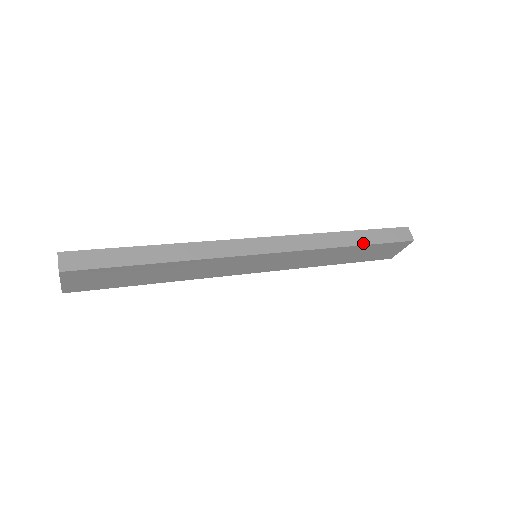
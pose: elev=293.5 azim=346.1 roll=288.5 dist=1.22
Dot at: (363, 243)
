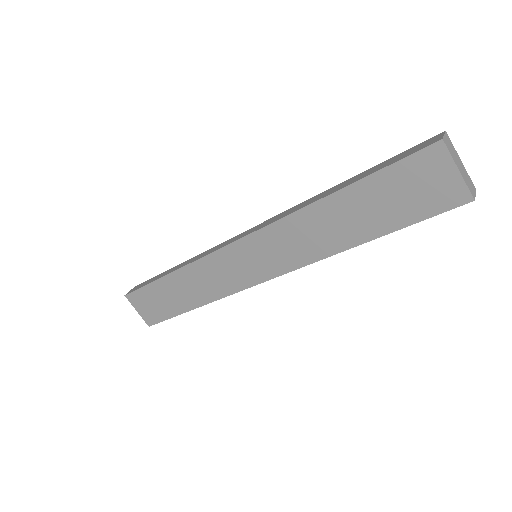
Dot at: (349, 184)
